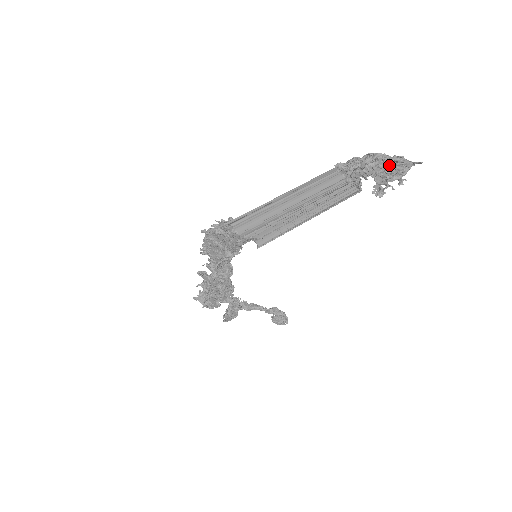
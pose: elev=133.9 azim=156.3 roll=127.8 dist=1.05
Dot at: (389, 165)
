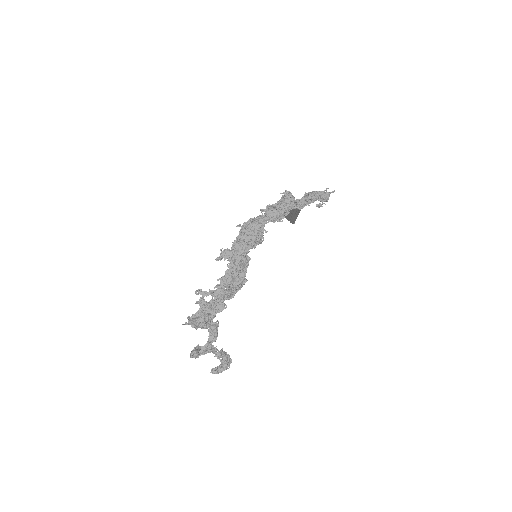
Dot at: (322, 193)
